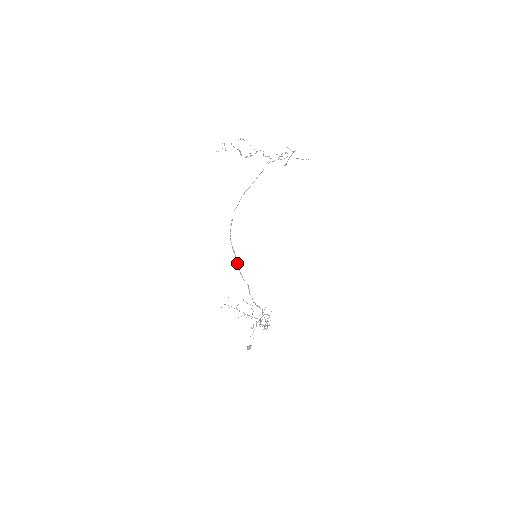
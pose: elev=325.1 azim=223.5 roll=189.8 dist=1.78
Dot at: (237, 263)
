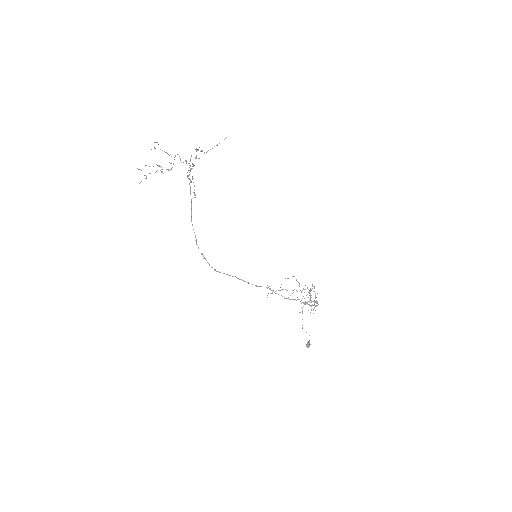
Dot at: occluded
